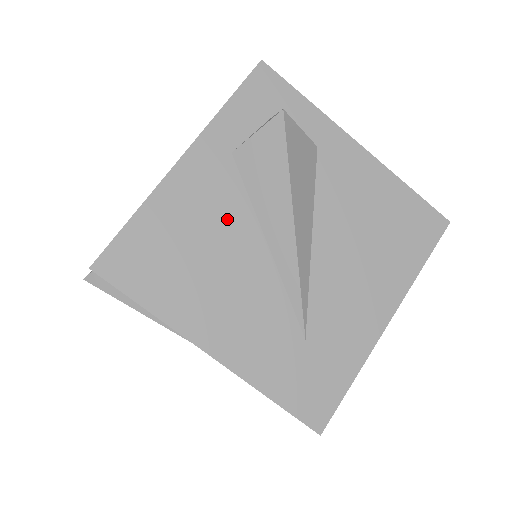
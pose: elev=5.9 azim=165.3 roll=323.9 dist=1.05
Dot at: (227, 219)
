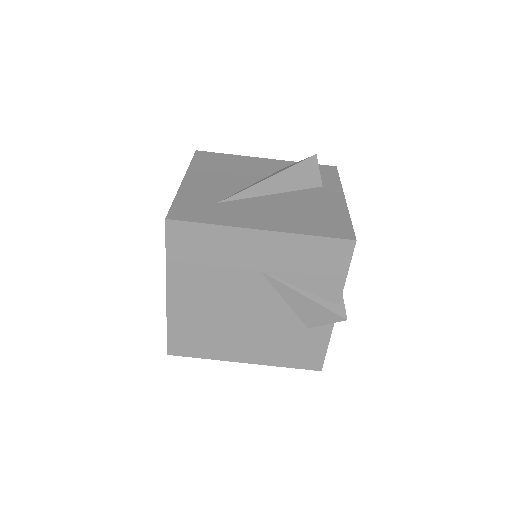
Dot at: (254, 172)
